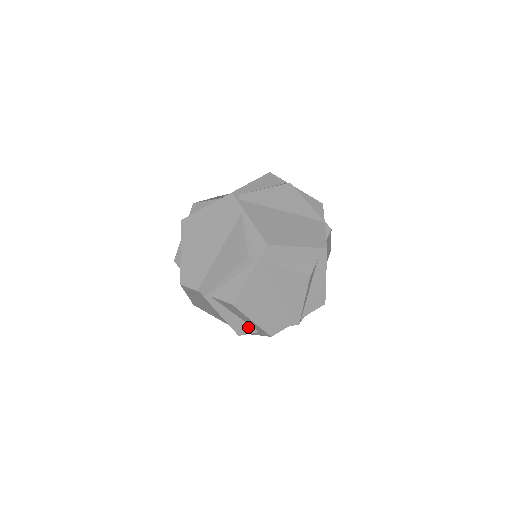
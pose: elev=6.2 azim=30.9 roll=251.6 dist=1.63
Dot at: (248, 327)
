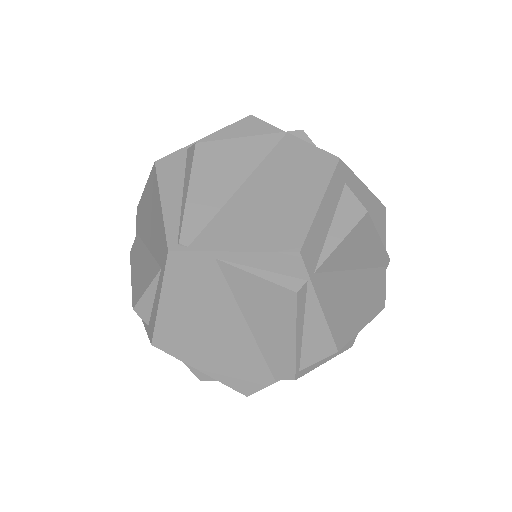
Dot at: occluded
